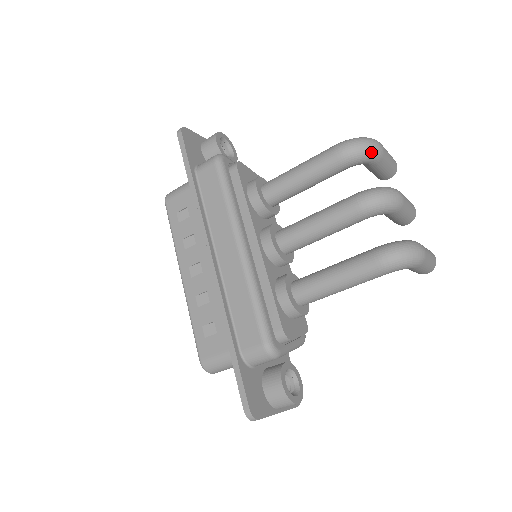
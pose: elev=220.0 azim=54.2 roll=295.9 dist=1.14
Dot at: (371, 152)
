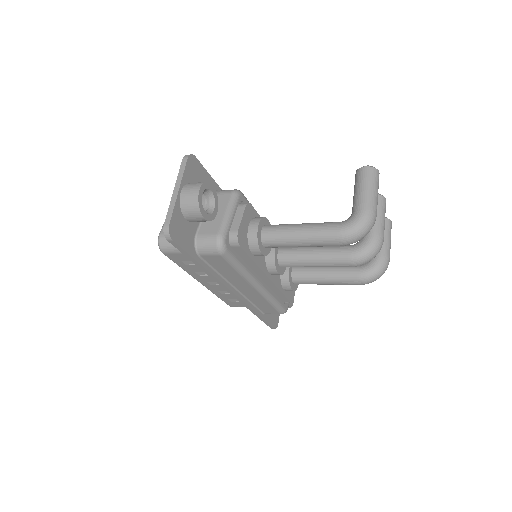
Dot at: occluded
